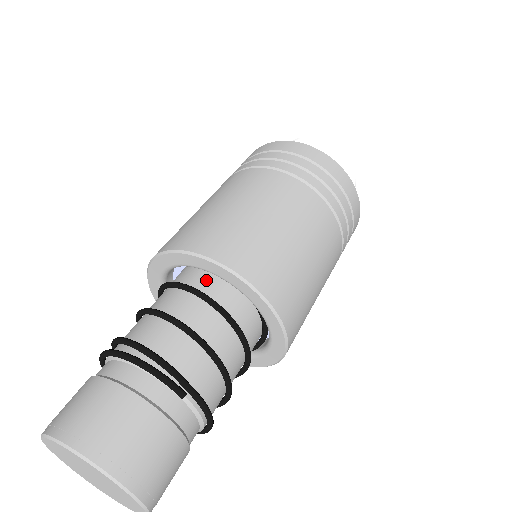
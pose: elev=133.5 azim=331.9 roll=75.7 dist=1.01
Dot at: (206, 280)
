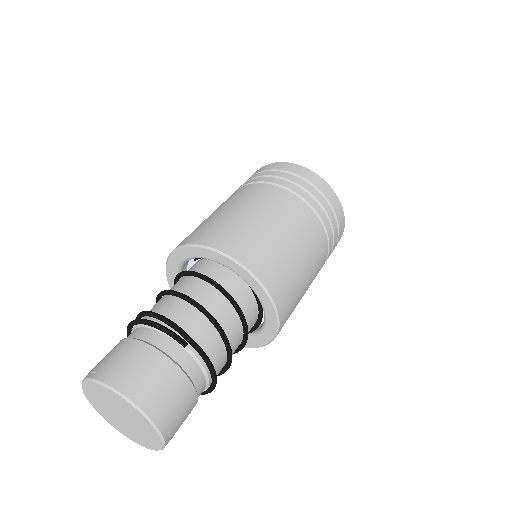
Dot at: (206, 267)
